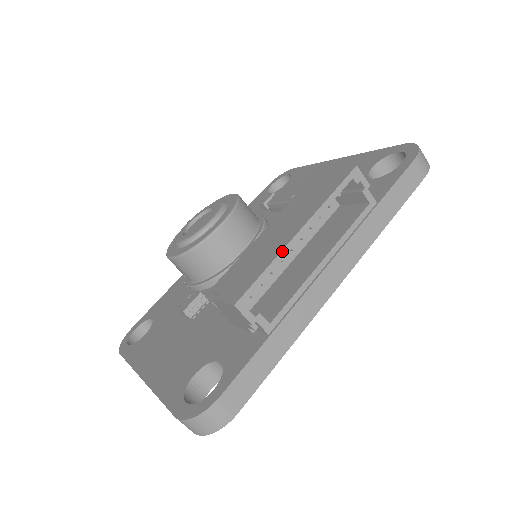
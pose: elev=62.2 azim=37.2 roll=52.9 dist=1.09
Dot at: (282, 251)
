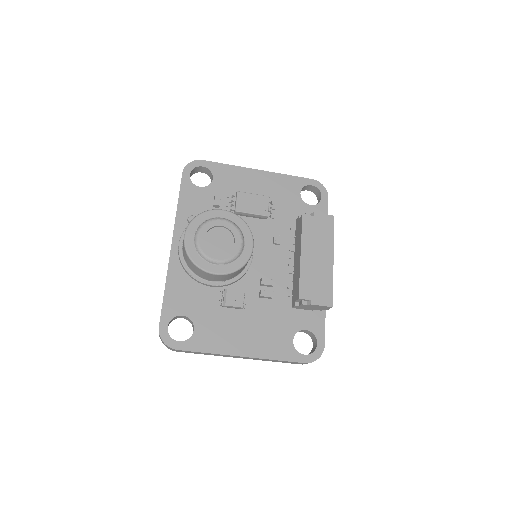
Dot at: occluded
